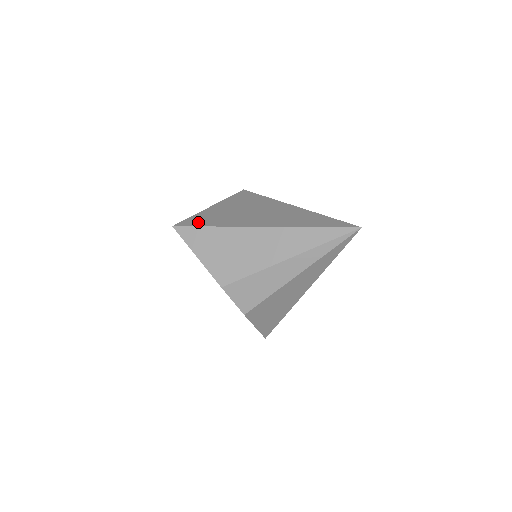
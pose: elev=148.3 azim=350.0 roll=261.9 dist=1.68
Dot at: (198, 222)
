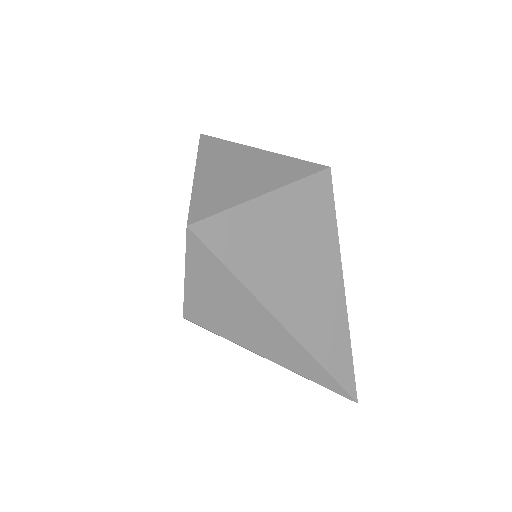
Dot at: (226, 244)
